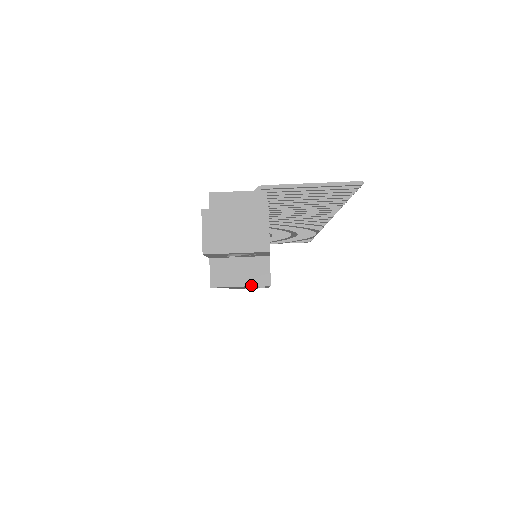
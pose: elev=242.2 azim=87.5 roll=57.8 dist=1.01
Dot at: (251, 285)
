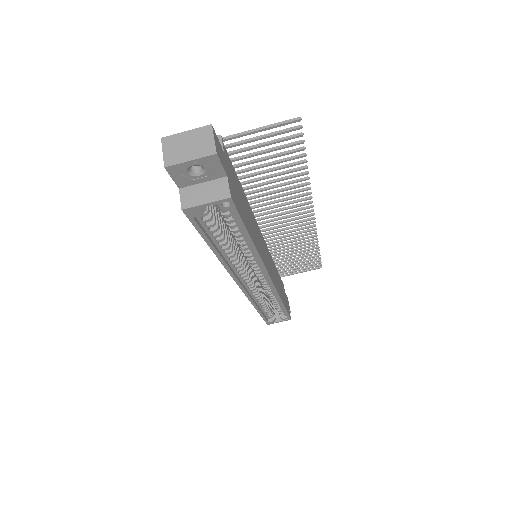
Dot at: (215, 201)
